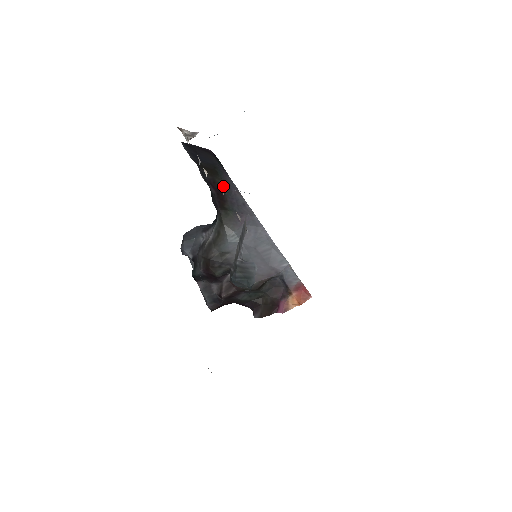
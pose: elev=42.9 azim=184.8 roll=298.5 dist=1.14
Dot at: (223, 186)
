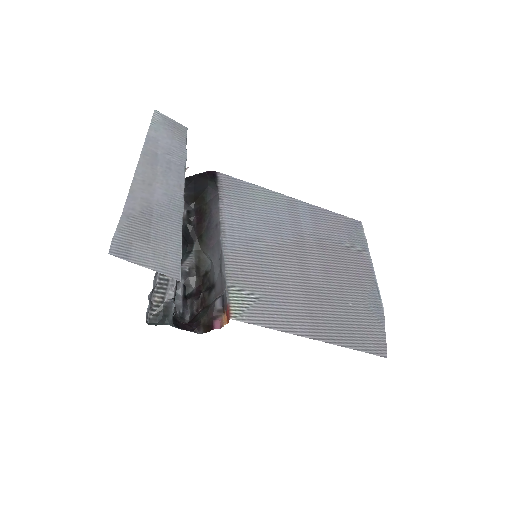
Dot at: (206, 211)
